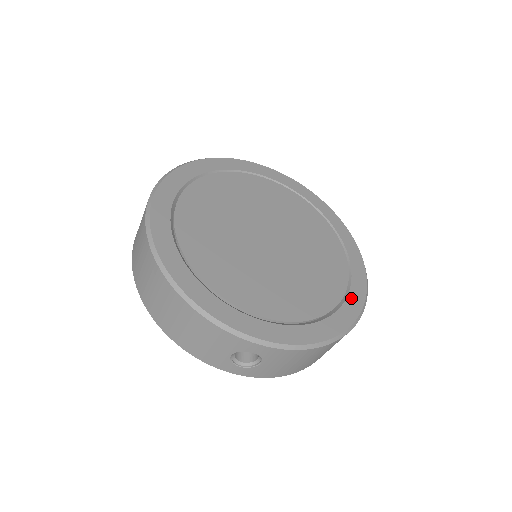
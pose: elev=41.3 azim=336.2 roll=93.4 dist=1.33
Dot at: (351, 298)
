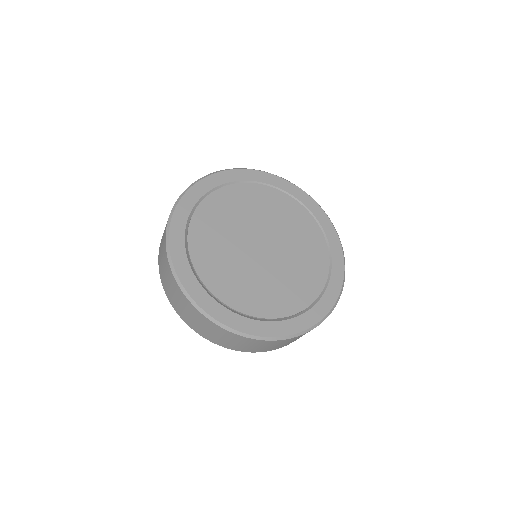
Dot at: (323, 224)
